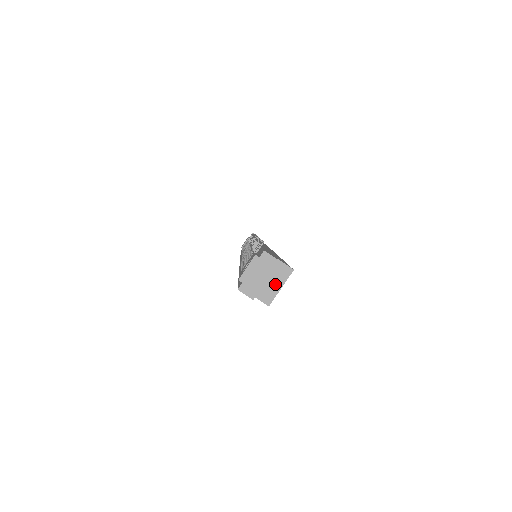
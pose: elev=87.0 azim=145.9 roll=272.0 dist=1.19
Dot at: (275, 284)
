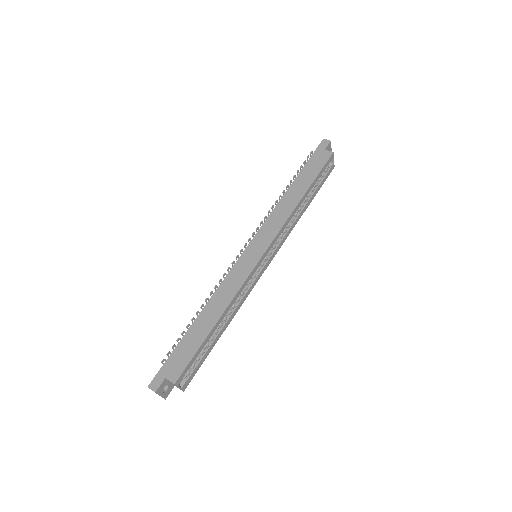
Dot at: (176, 386)
